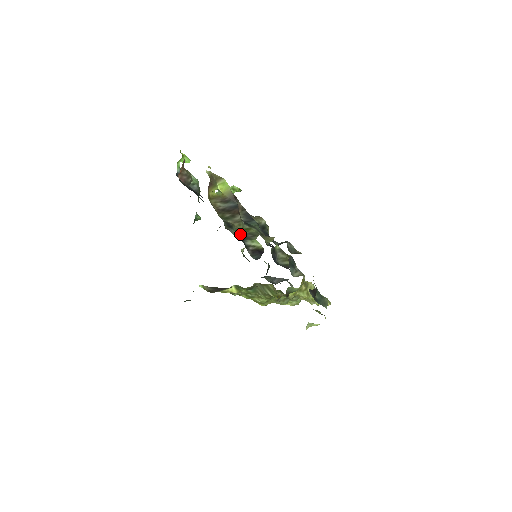
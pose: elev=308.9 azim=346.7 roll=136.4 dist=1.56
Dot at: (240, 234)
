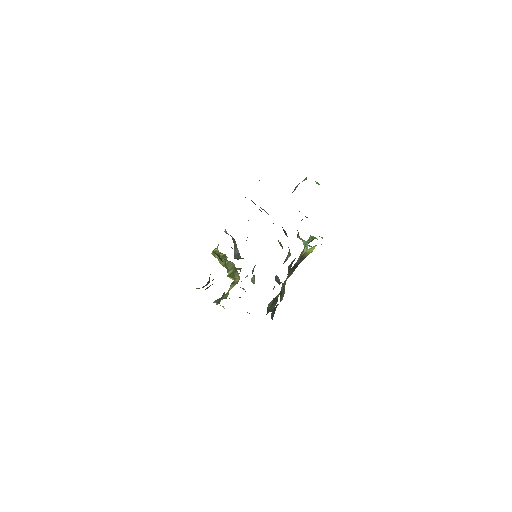
Dot at: (282, 289)
